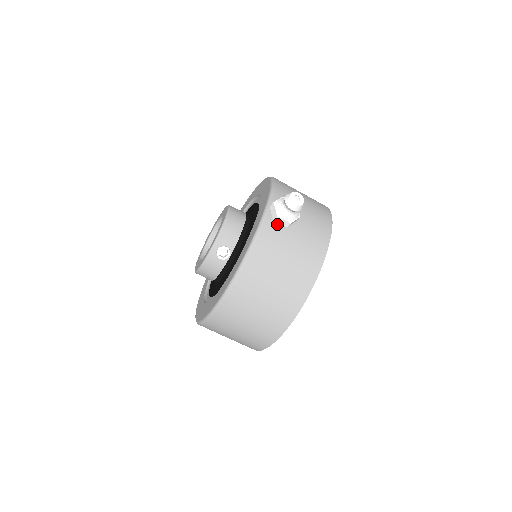
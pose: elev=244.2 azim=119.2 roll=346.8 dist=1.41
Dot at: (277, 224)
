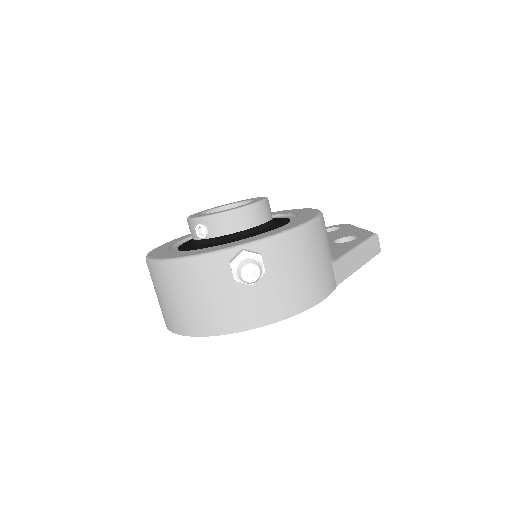
Dot at: (230, 267)
